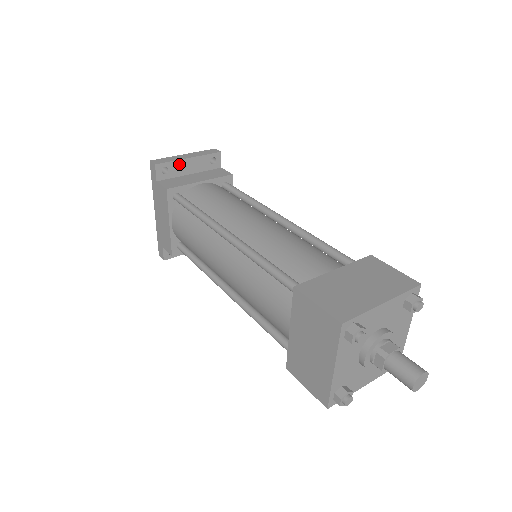
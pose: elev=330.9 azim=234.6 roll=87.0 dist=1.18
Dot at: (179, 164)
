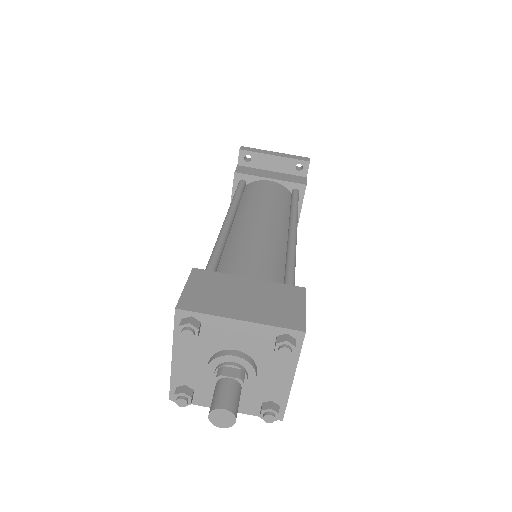
Dot at: (263, 157)
